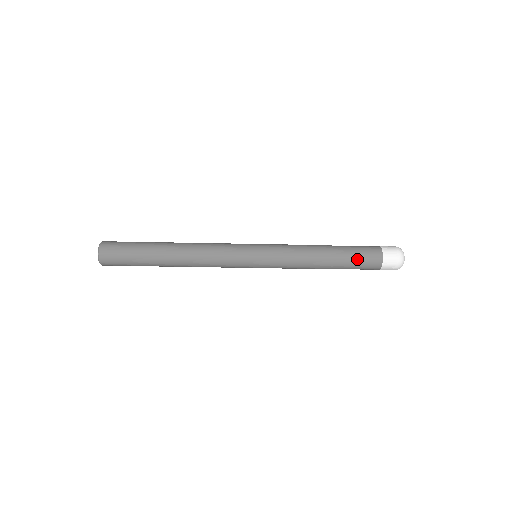
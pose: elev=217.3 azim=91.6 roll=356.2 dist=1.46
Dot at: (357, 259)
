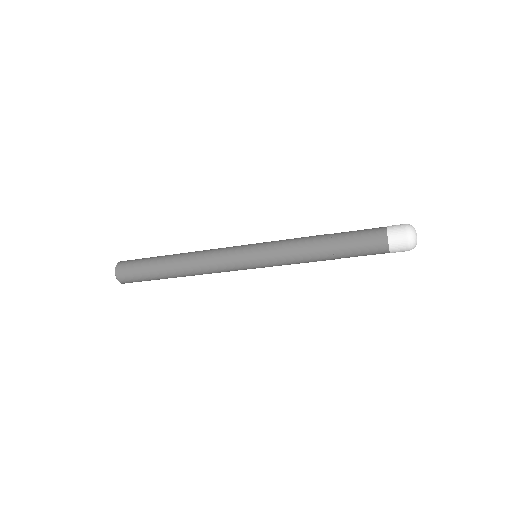
Dot at: (358, 239)
